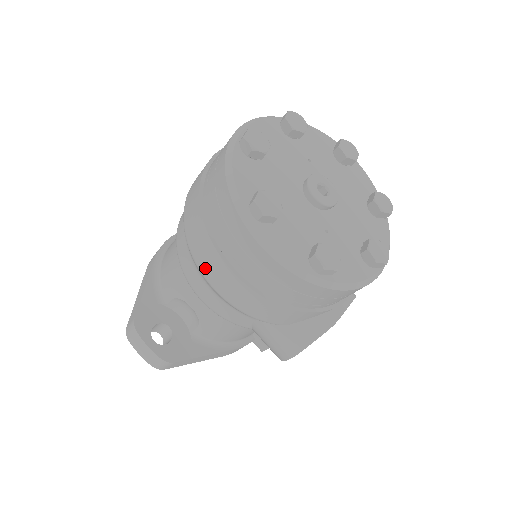
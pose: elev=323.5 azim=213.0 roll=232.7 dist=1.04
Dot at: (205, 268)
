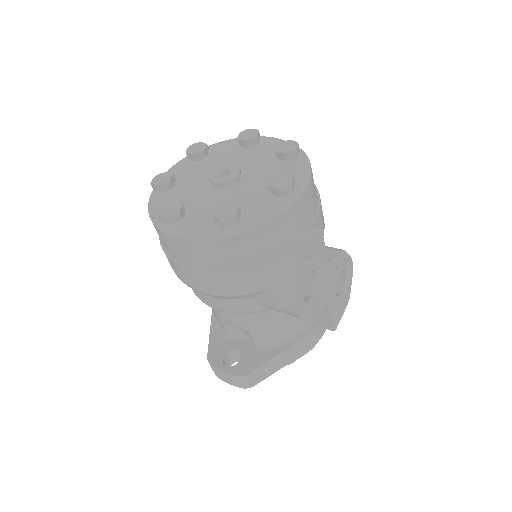
Dot at: (187, 282)
